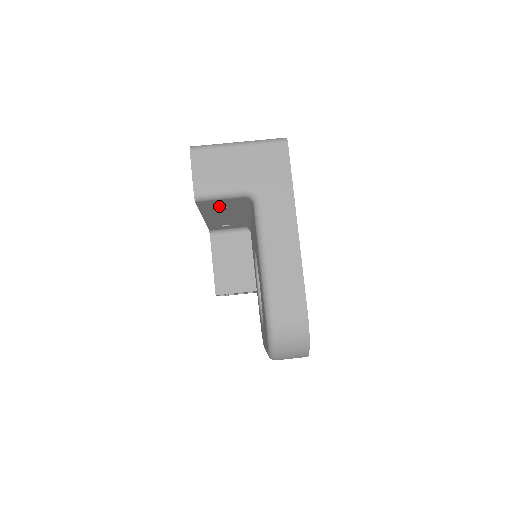
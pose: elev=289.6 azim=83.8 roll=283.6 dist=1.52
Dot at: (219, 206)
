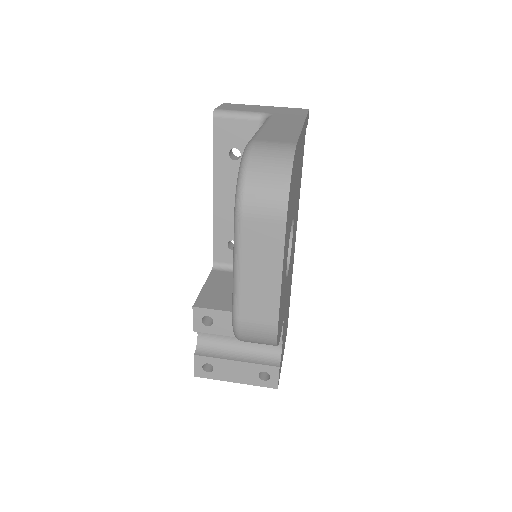
Dot at: (233, 147)
